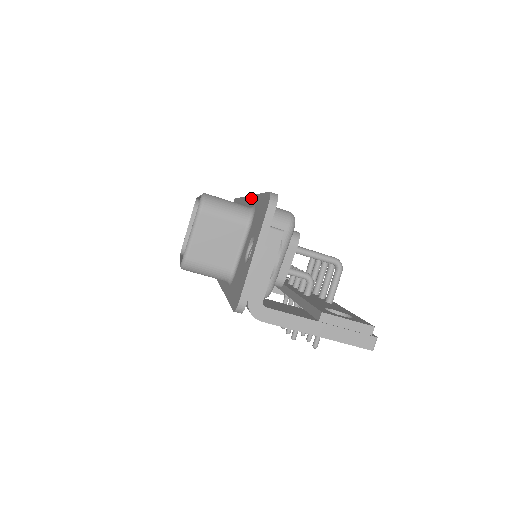
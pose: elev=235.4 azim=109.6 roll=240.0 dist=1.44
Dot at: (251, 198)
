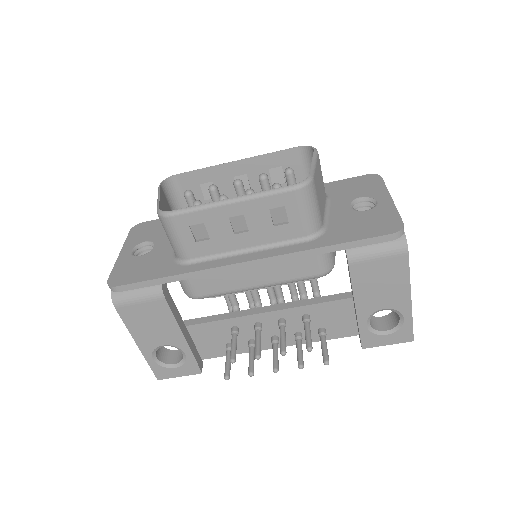
Dot at: occluded
